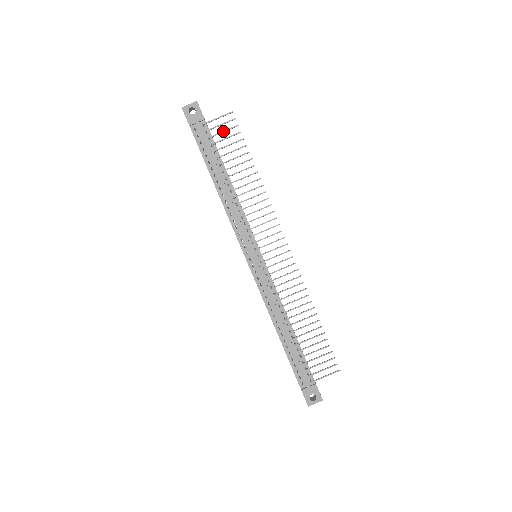
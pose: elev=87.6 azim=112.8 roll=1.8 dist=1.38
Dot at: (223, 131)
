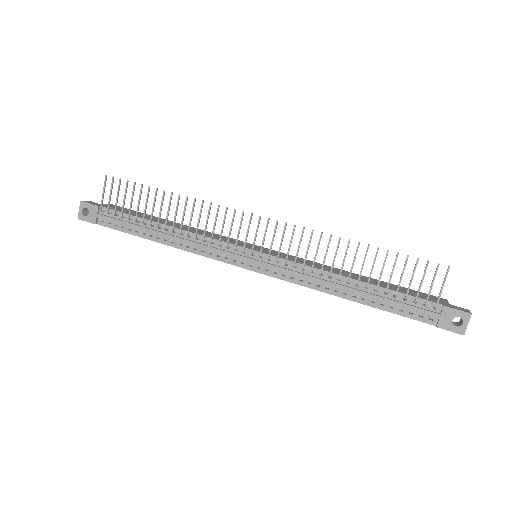
Dot at: (116, 197)
